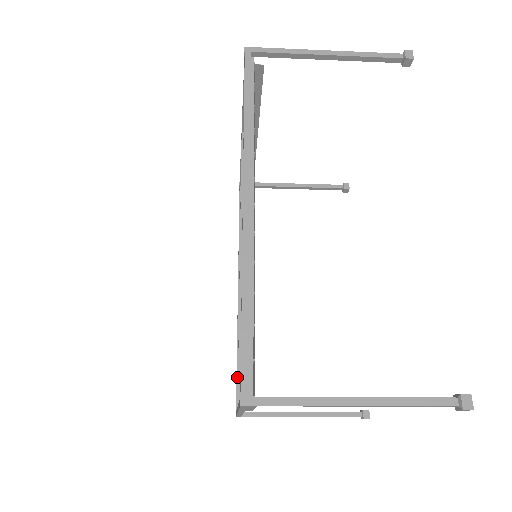
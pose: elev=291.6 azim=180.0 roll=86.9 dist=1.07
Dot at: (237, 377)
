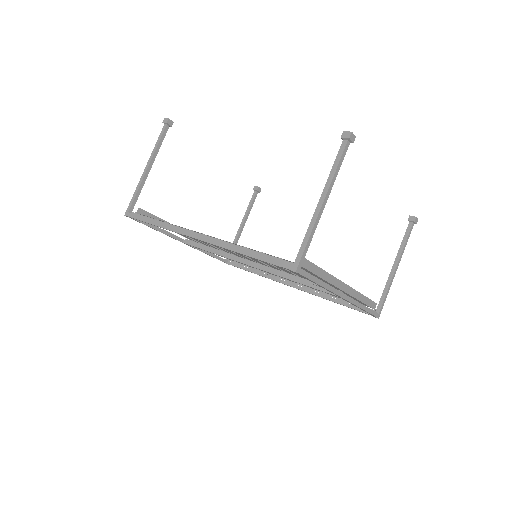
Dot at: (350, 307)
